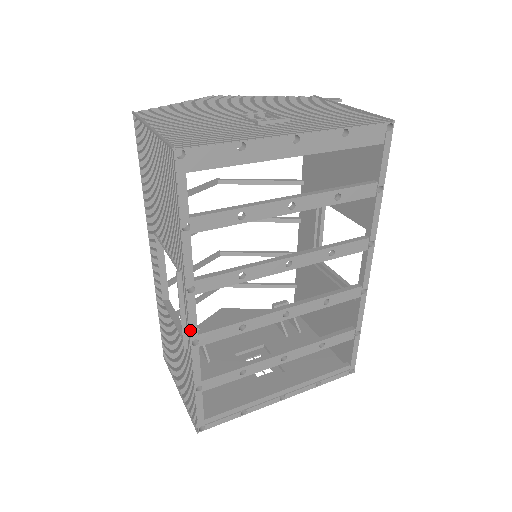
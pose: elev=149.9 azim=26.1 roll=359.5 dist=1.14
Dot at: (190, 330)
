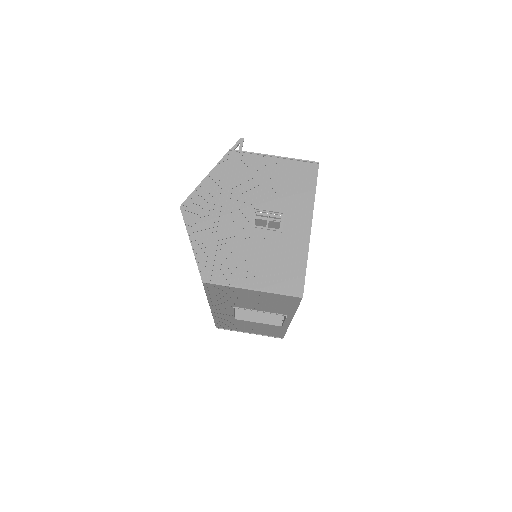
Dot at: occluded
